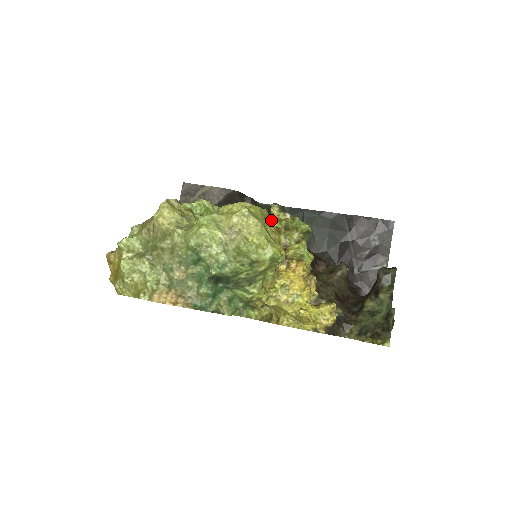
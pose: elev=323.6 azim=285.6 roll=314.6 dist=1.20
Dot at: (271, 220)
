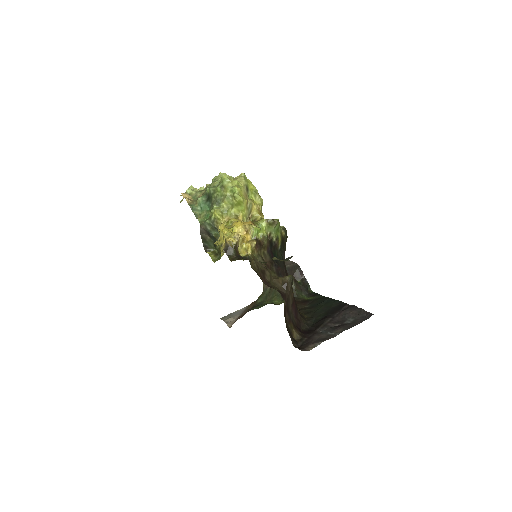
Dot at: (260, 203)
